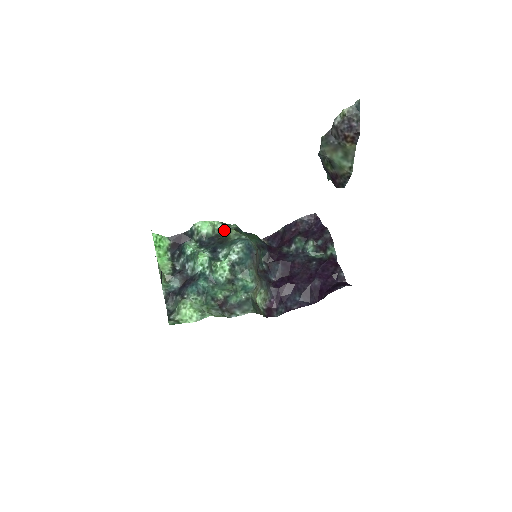
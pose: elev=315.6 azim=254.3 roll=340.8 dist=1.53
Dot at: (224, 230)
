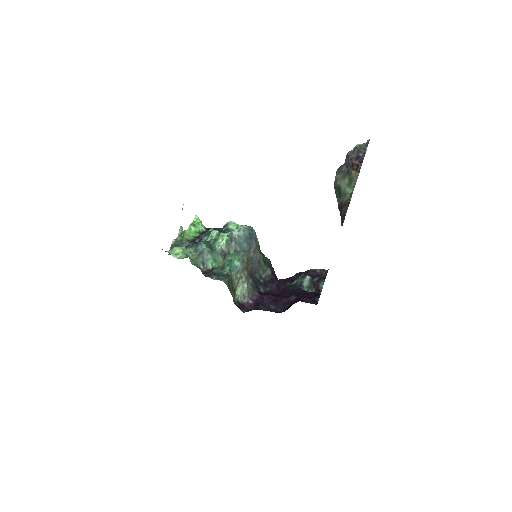
Dot at: occluded
